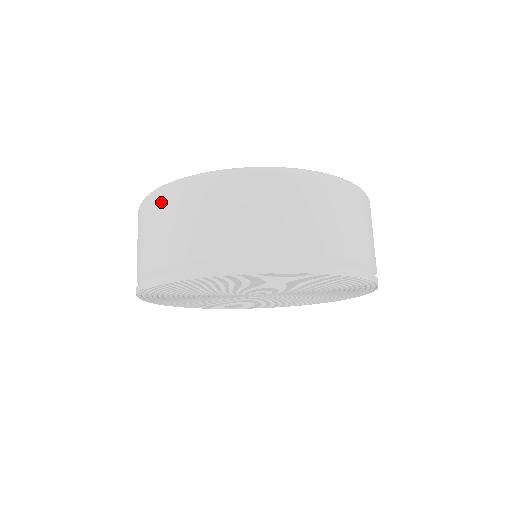
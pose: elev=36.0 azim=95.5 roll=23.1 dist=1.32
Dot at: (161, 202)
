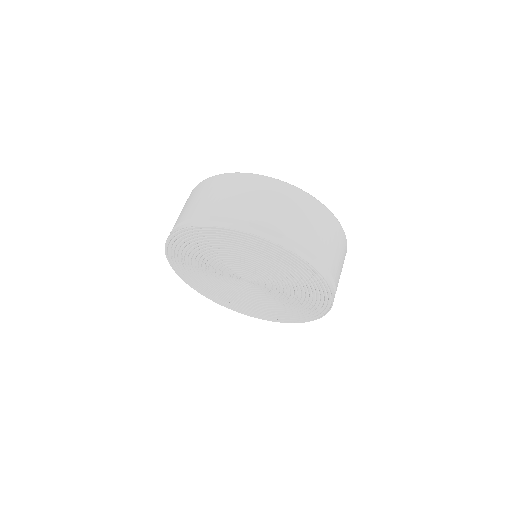
Dot at: (240, 181)
